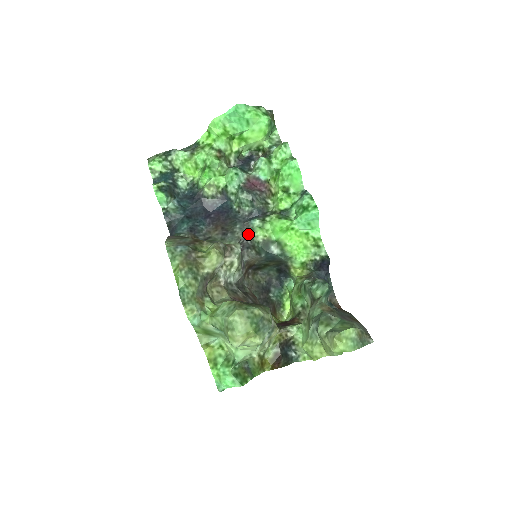
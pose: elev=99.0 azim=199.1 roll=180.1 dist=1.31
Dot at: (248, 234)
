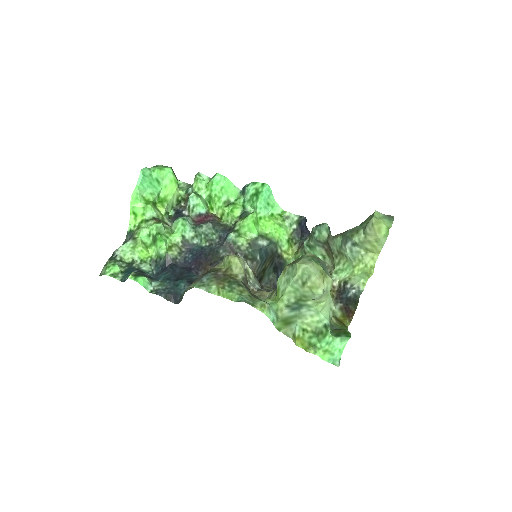
Dot at: (234, 249)
